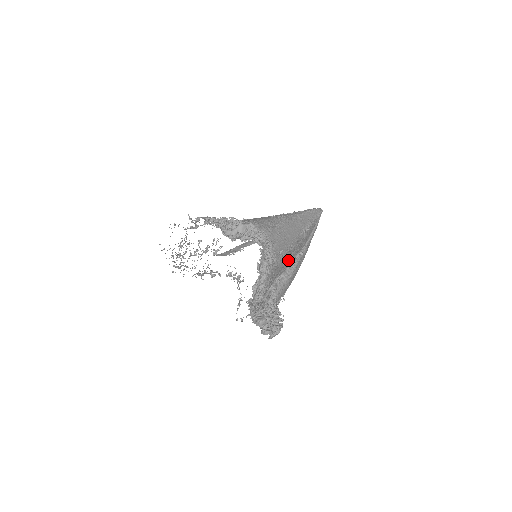
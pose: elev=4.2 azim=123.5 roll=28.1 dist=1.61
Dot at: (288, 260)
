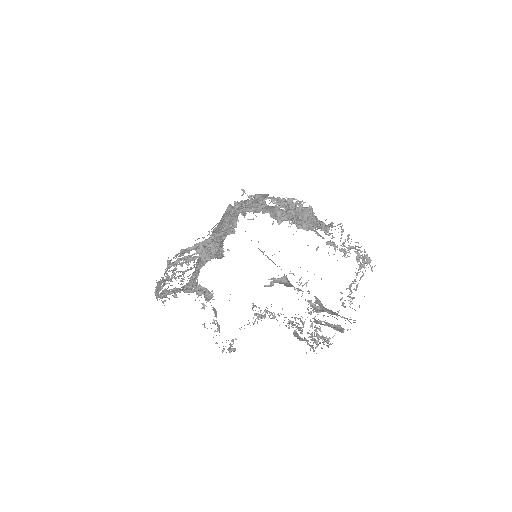
Dot at: occluded
